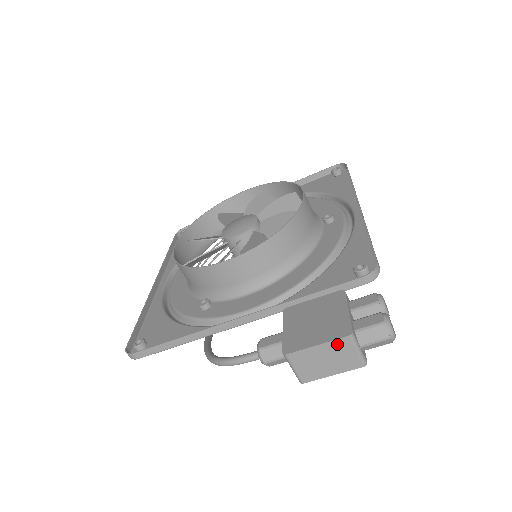
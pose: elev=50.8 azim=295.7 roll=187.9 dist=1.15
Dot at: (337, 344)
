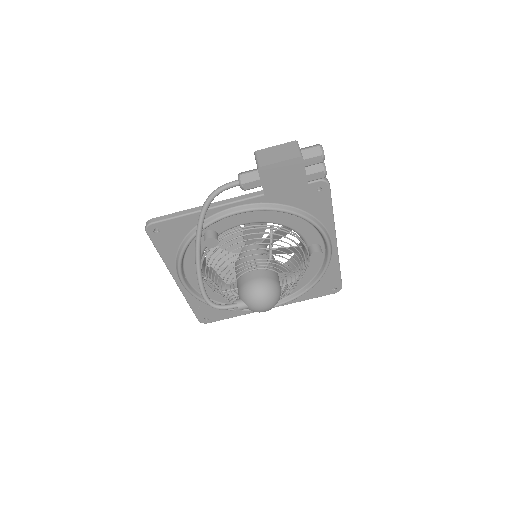
Dot at: (287, 145)
